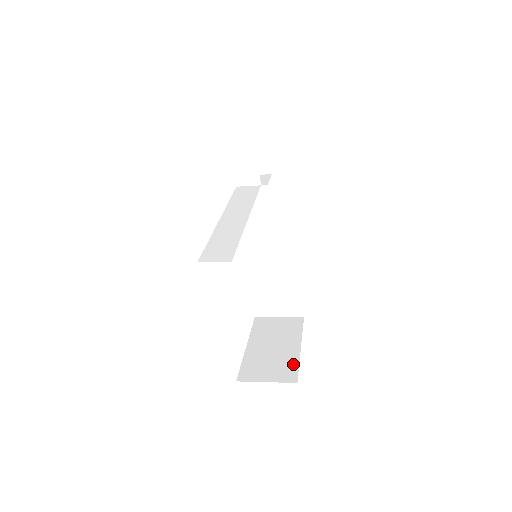
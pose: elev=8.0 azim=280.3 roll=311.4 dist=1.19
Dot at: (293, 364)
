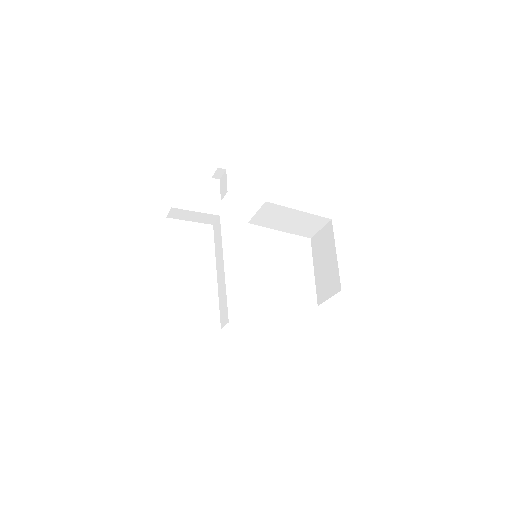
Dot at: (336, 274)
